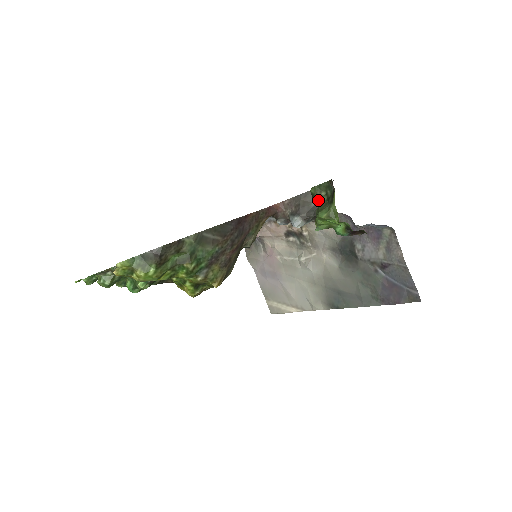
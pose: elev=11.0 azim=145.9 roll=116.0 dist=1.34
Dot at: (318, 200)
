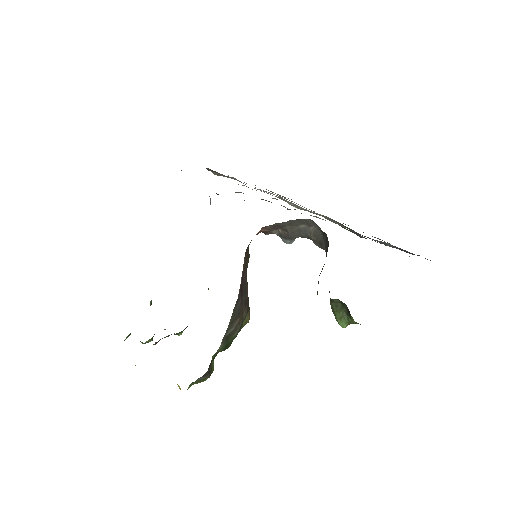
Dot at: occluded
